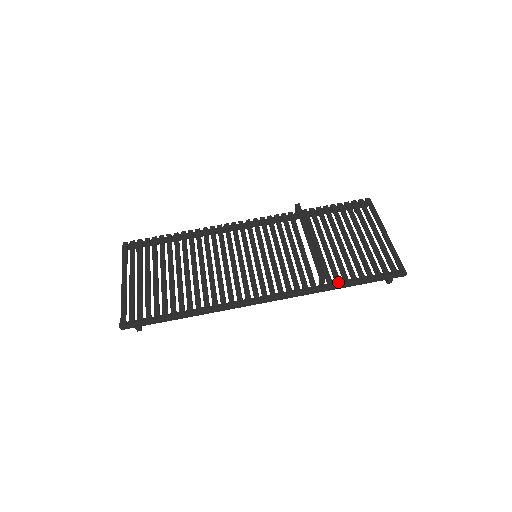
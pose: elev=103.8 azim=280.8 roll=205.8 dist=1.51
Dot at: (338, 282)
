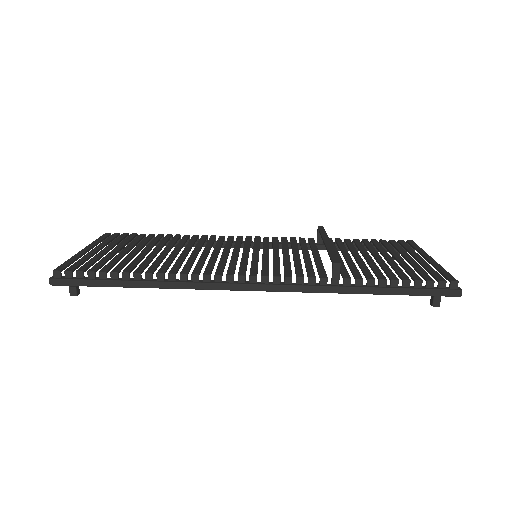
Dot at: (359, 281)
